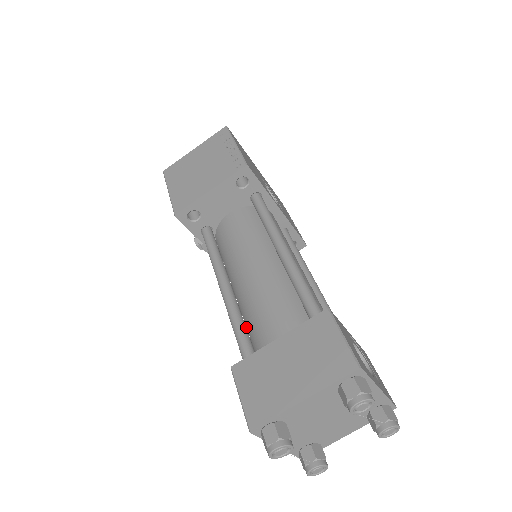
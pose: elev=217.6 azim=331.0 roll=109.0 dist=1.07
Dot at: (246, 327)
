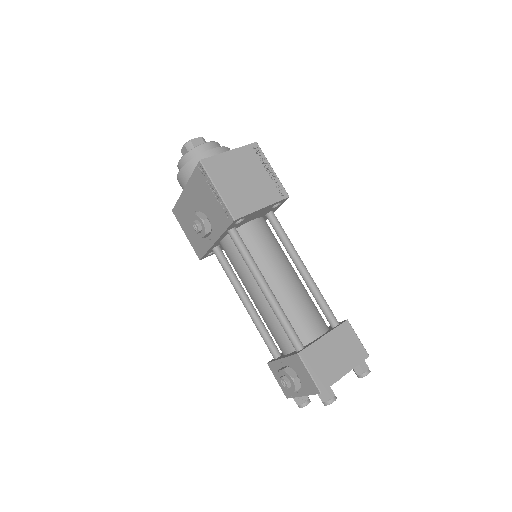
Dot at: (274, 318)
